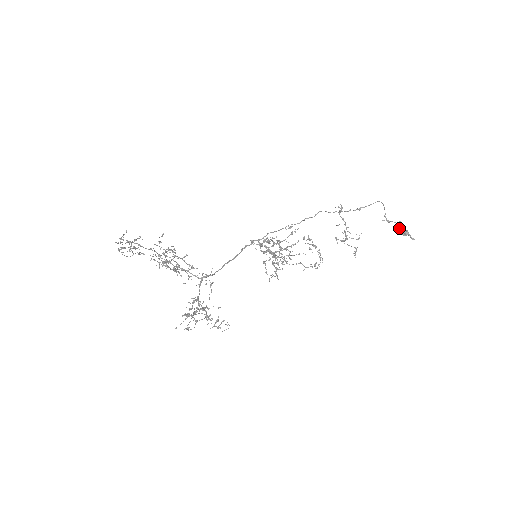
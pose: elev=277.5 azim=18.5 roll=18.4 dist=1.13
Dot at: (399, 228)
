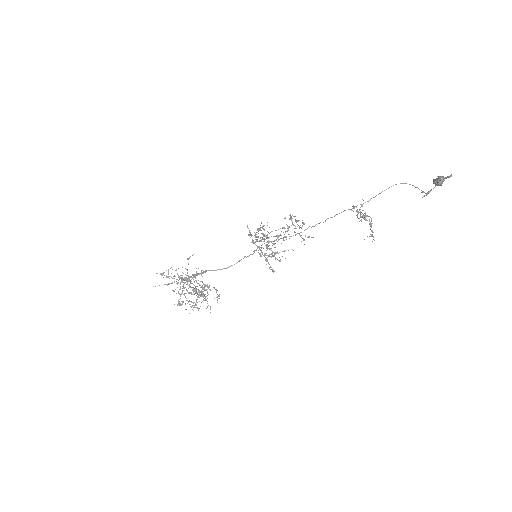
Dot at: (436, 185)
